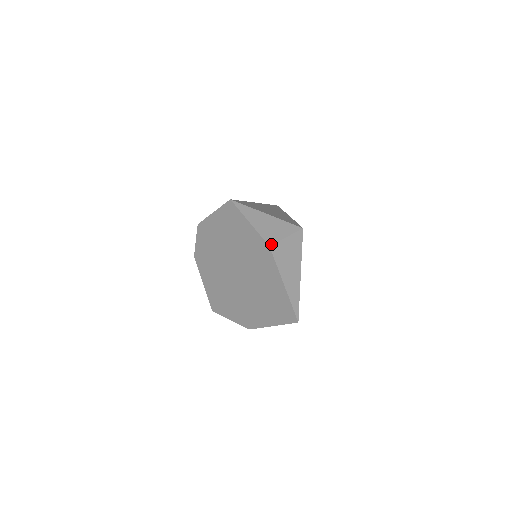
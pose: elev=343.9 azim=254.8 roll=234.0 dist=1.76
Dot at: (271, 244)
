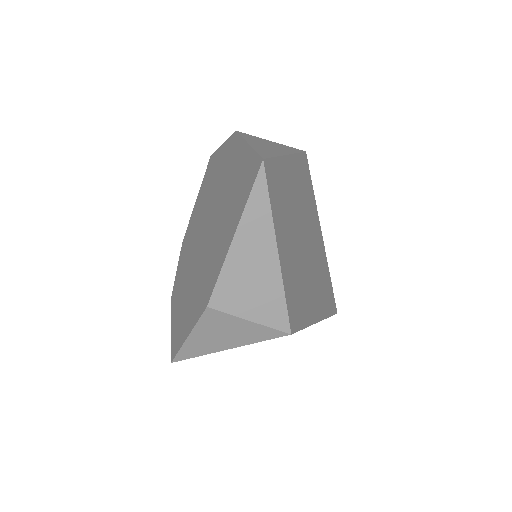
Dot at: occluded
